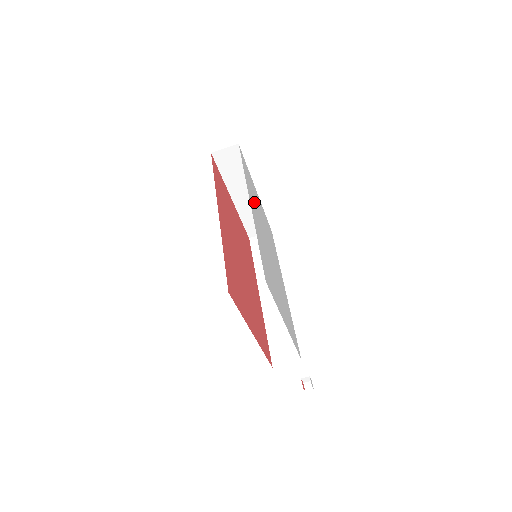
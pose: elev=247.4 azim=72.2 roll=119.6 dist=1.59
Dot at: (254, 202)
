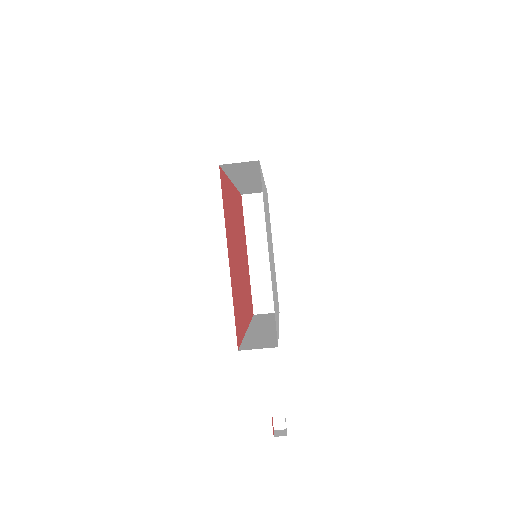
Dot at: occluded
